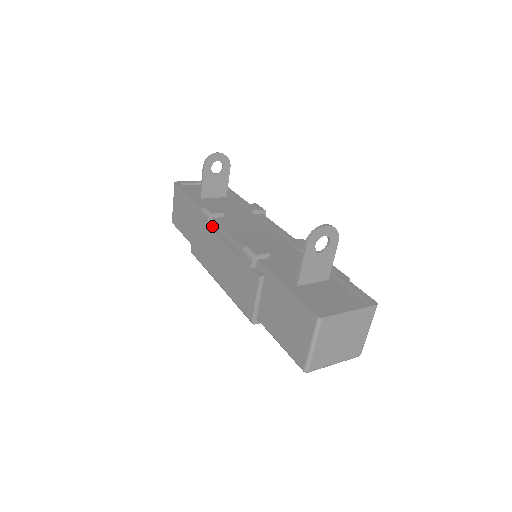
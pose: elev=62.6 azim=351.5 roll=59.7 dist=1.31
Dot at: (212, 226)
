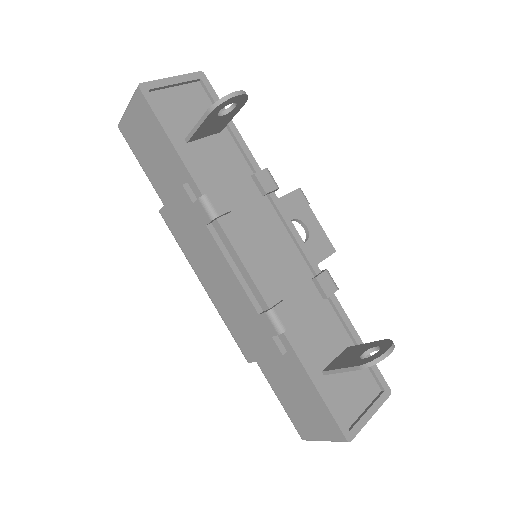
Dot at: (213, 227)
